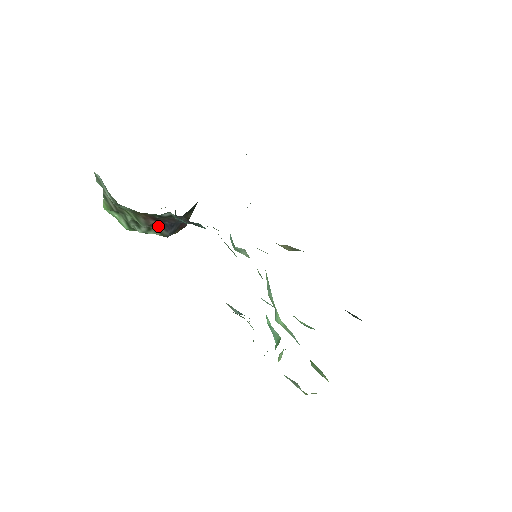
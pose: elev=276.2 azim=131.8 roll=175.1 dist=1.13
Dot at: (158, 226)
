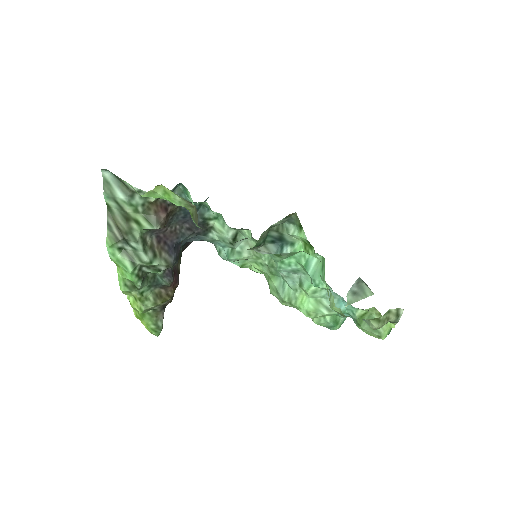
Dot at: (162, 250)
